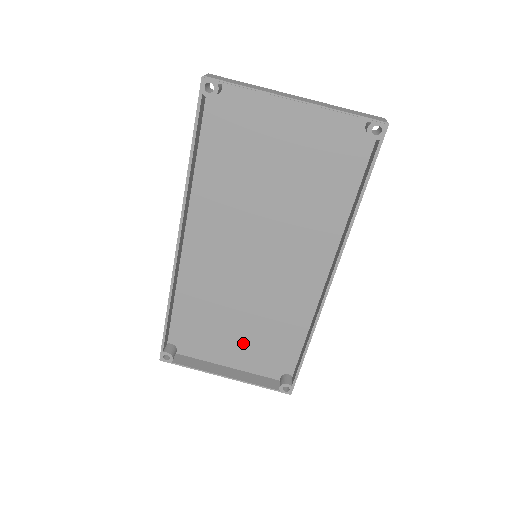
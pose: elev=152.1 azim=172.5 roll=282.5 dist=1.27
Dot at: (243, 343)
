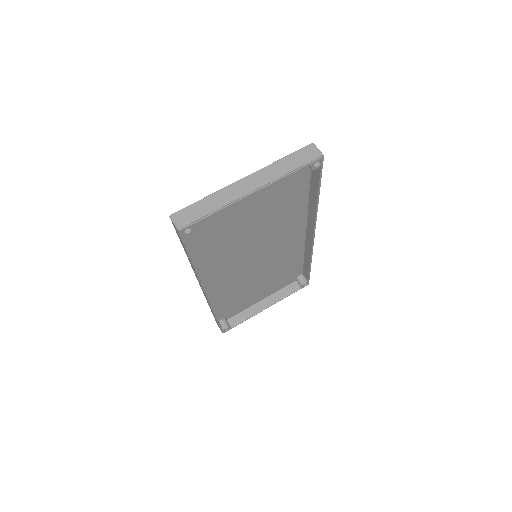
Dot at: (266, 287)
